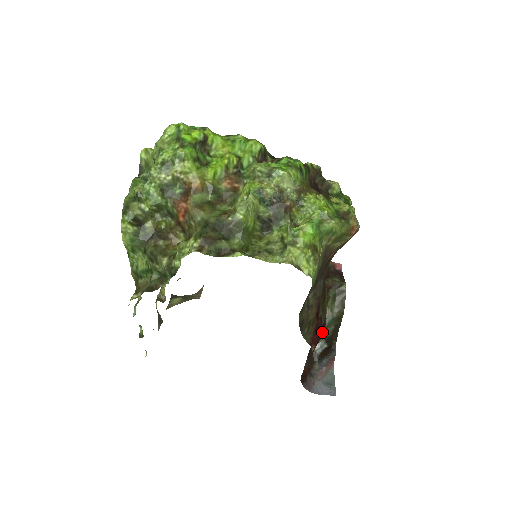
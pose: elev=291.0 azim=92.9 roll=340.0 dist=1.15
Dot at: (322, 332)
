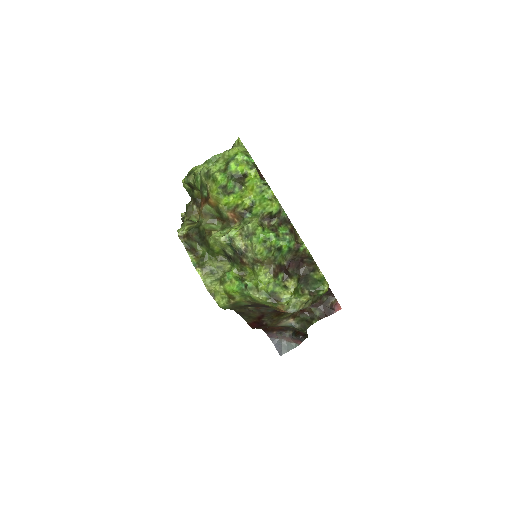
Dot at: (268, 326)
